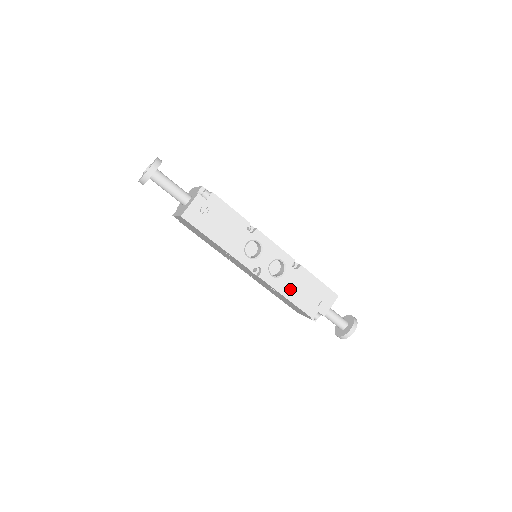
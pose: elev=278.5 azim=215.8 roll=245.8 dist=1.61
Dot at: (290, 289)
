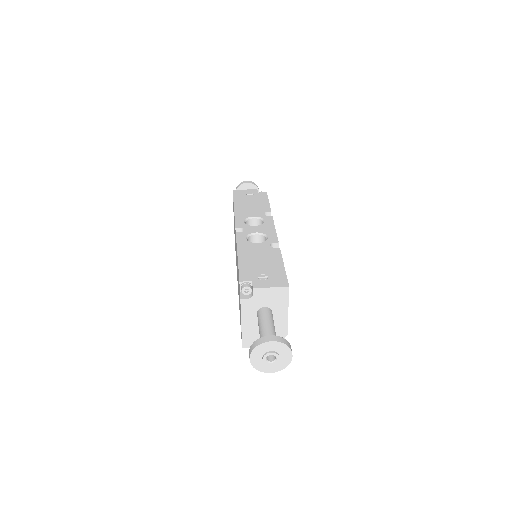
Dot at: (249, 253)
